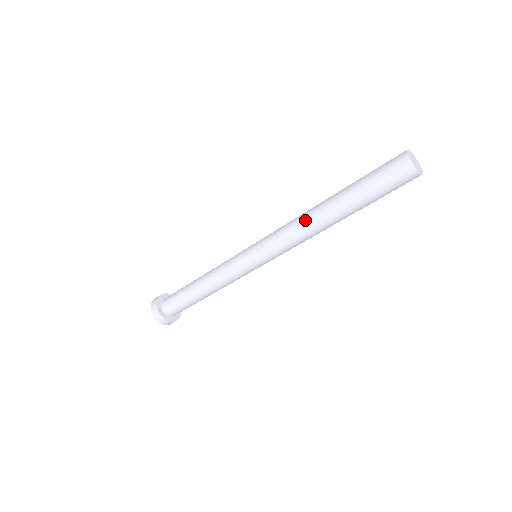
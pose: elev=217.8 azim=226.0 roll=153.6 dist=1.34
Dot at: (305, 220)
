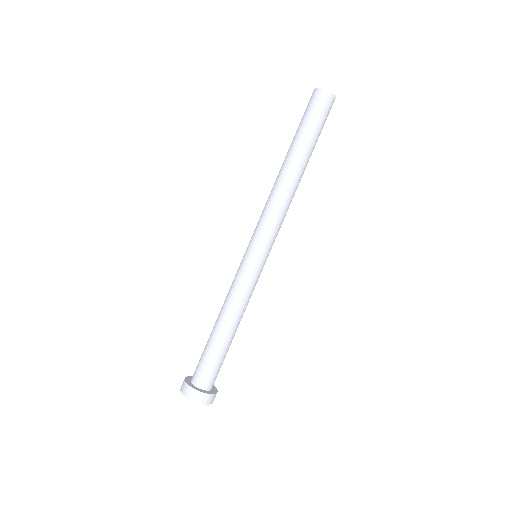
Dot at: (277, 186)
